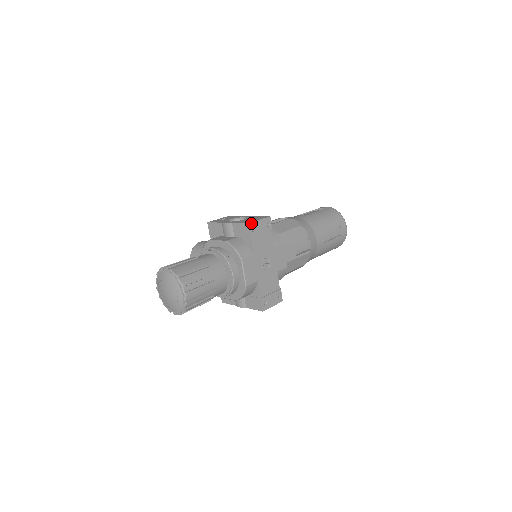
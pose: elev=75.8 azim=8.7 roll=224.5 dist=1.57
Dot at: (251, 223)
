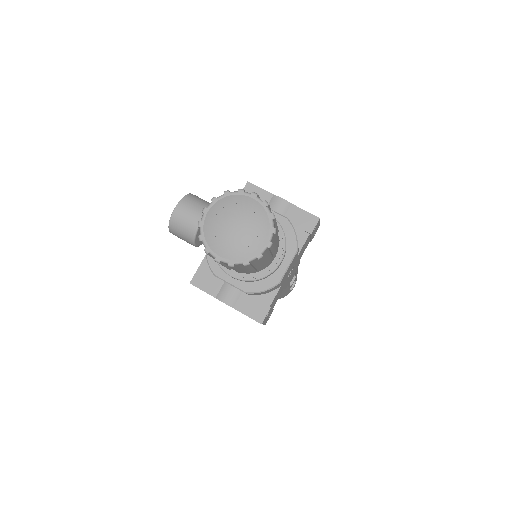
Dot at: (319, 219)
